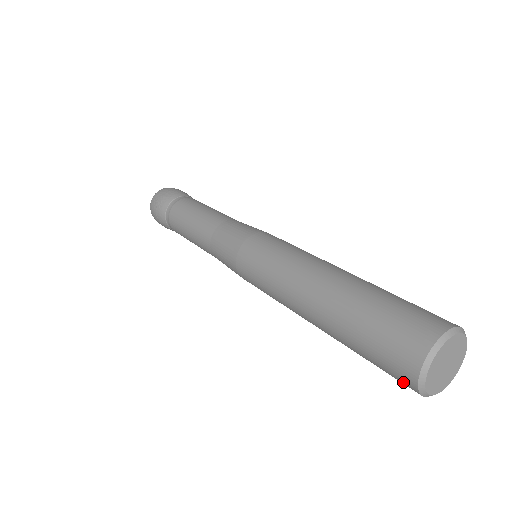
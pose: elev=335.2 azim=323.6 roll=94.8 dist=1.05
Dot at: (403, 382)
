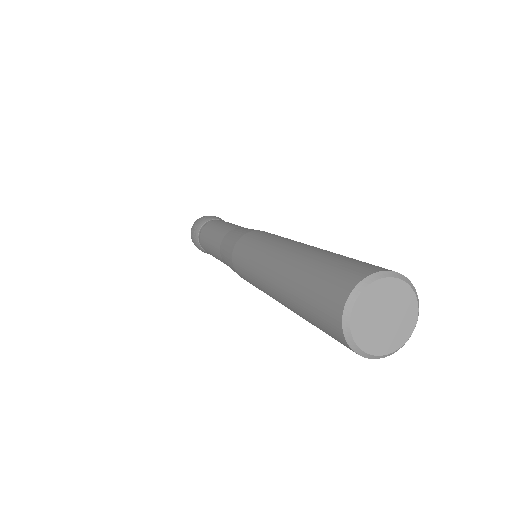
Dot at: (331, 307)
